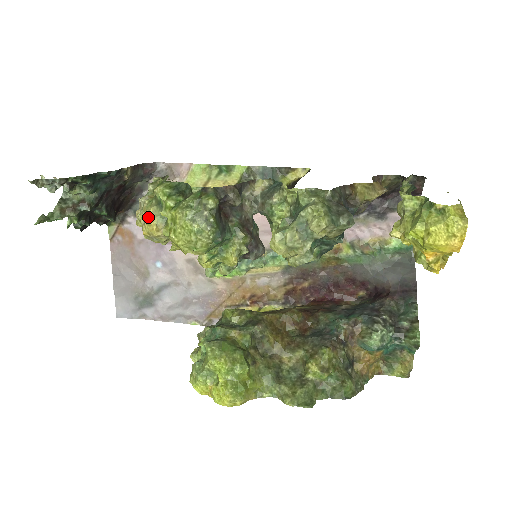
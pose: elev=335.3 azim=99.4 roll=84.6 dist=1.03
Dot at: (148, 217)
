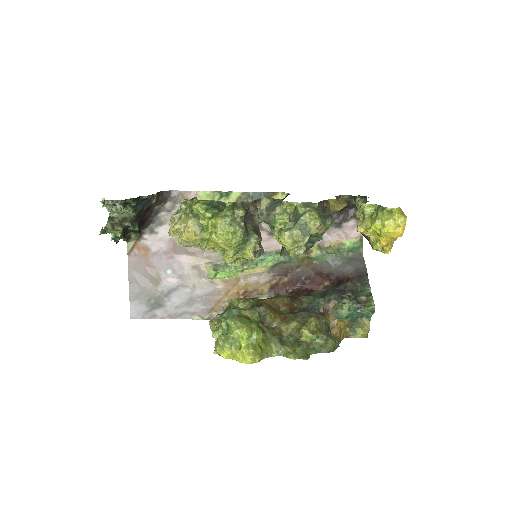
Dot at: (188, 226)
